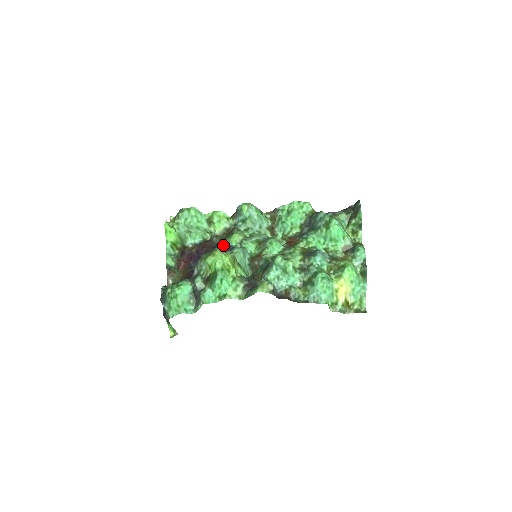
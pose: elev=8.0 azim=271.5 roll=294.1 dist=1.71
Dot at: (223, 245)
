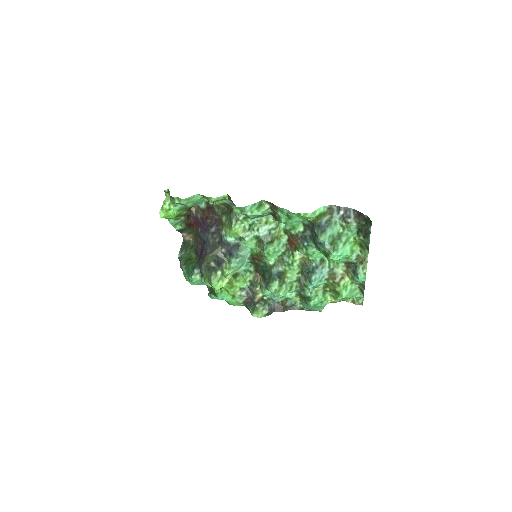
Dot at: (223, 238)
